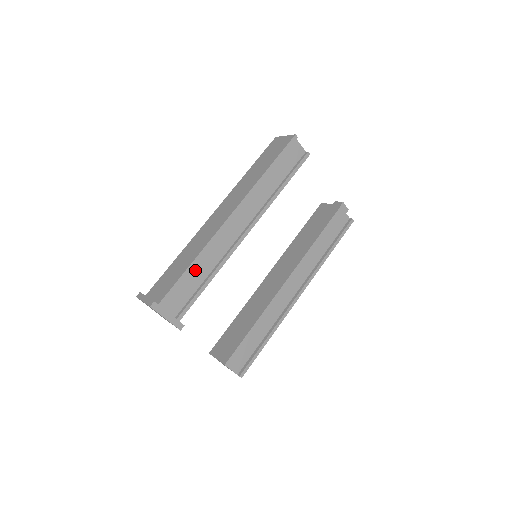
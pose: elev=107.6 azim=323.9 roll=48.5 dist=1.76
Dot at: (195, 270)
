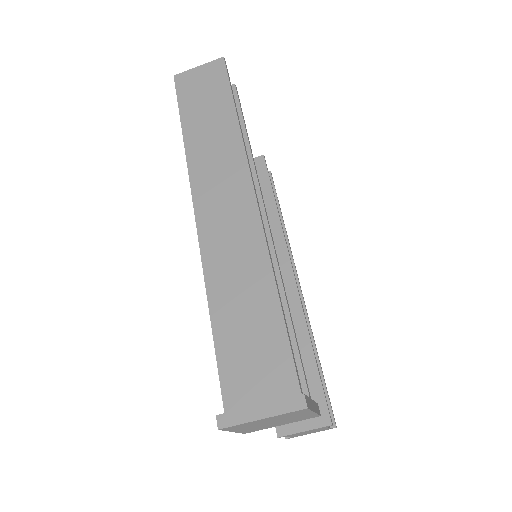
Dot at: occluded
